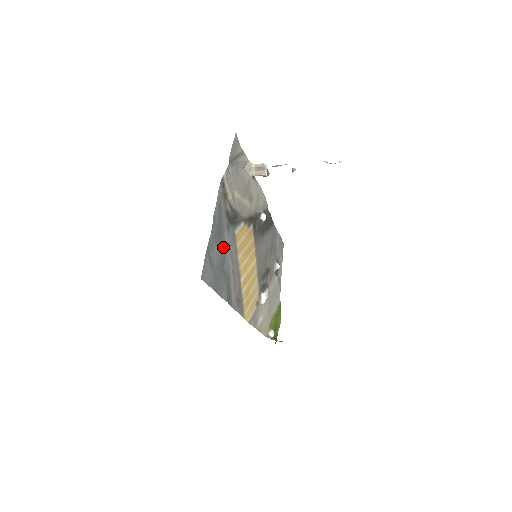
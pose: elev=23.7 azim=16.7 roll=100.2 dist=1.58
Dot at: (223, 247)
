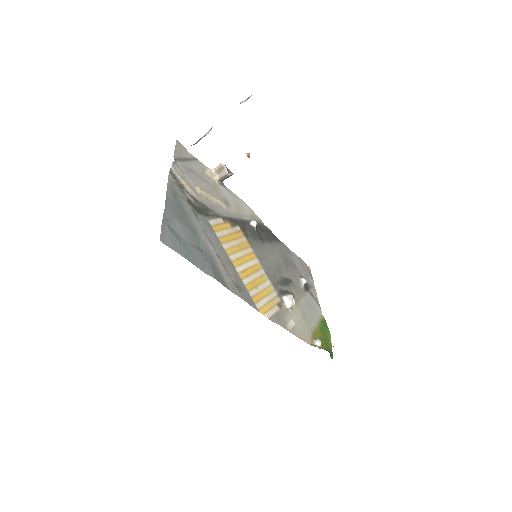
Dot at: (192, 228)
